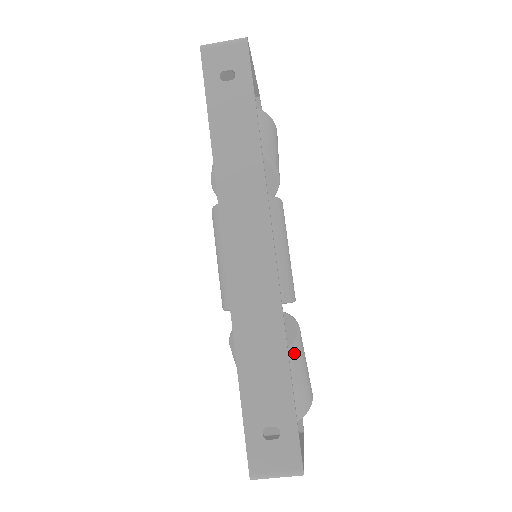
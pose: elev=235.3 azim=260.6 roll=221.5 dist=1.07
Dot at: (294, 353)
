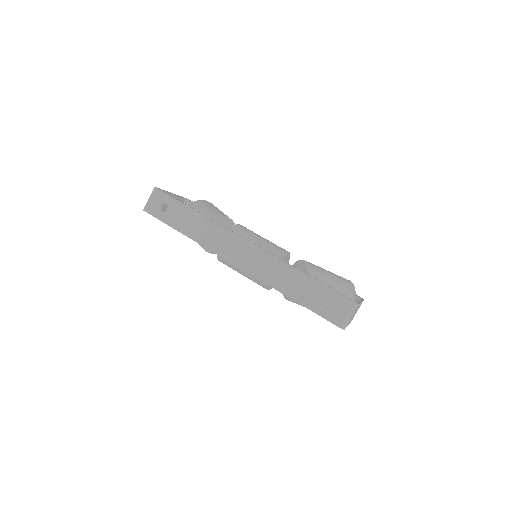
Dot at: (313, 271)
